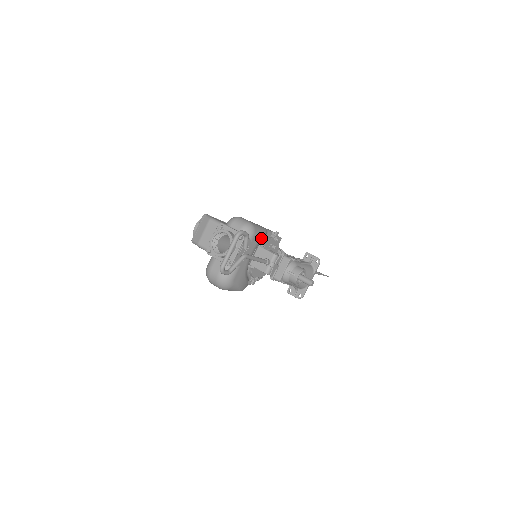
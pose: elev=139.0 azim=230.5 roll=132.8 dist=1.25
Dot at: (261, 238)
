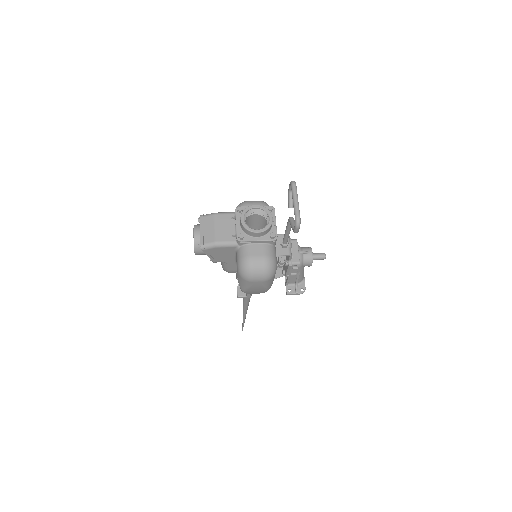
Dot at: occluded
